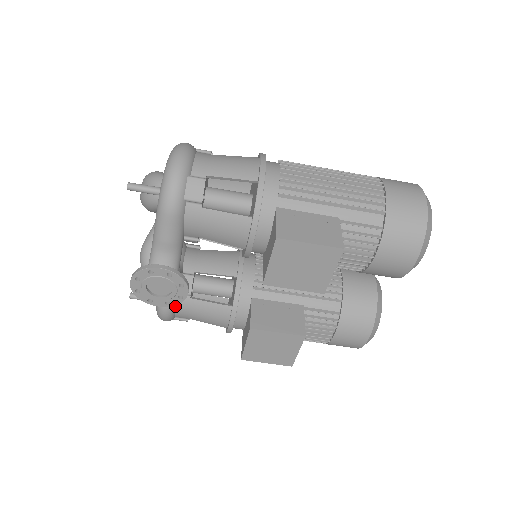
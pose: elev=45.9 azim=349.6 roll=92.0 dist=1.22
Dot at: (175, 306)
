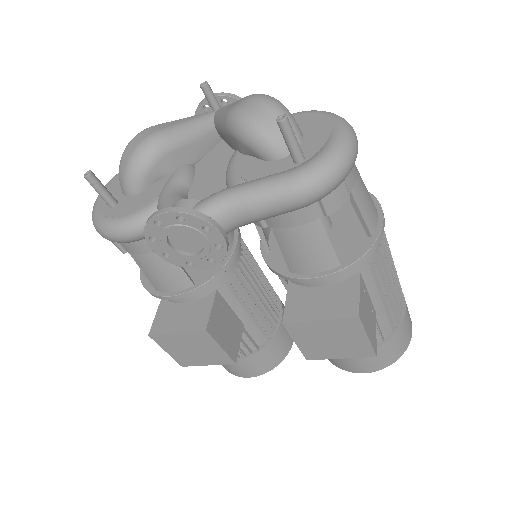
Dot at: (140, 239)
